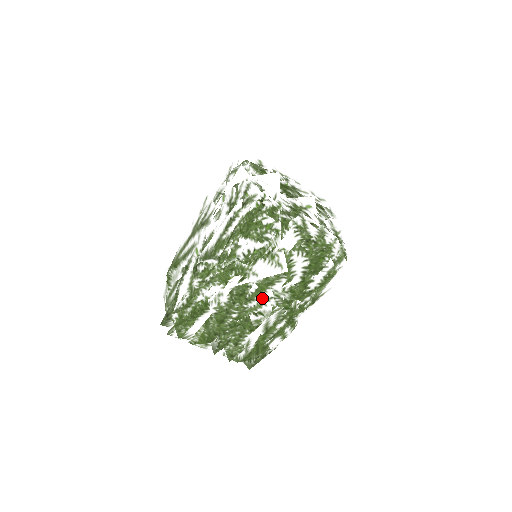
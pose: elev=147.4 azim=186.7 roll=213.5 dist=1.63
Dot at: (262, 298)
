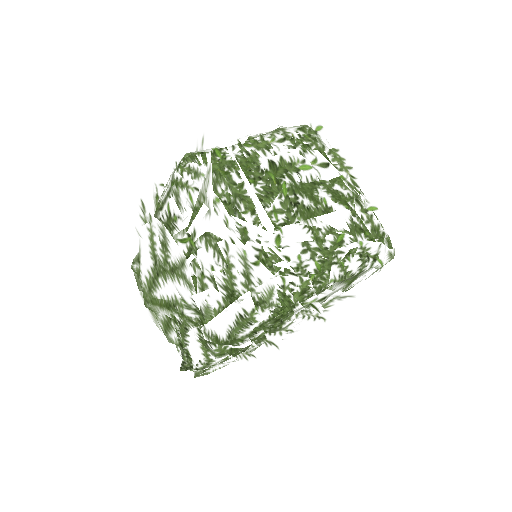
Dot at: occluded
